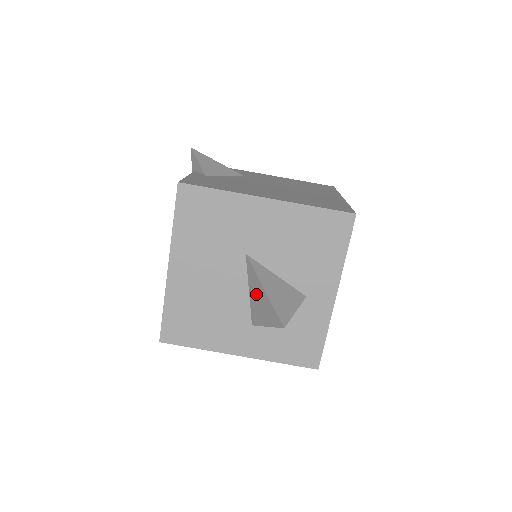
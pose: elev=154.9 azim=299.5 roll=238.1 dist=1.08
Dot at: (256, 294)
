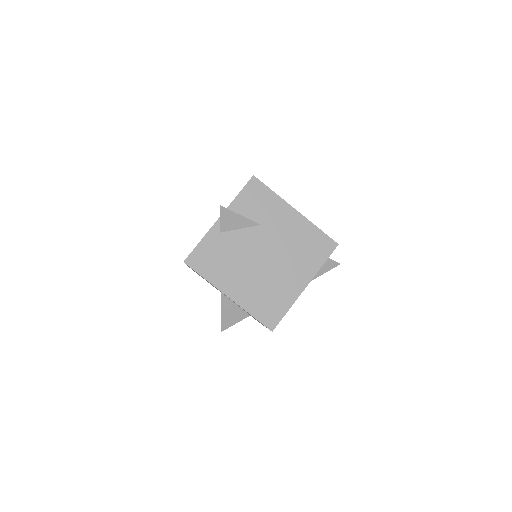
Dot at: occluded
